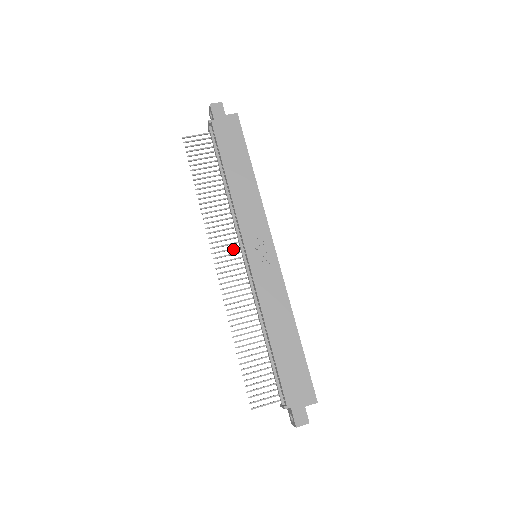
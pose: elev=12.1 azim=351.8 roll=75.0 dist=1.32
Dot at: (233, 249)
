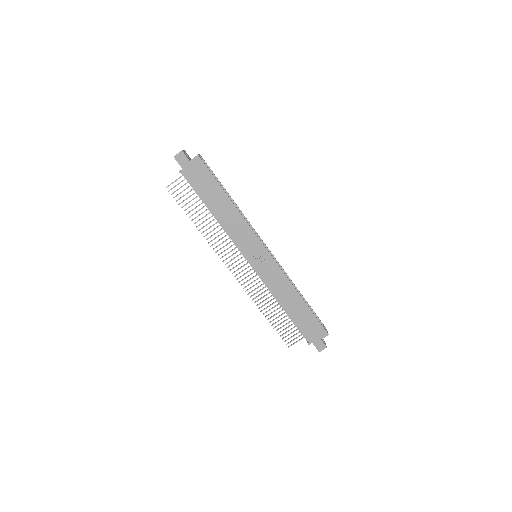
Dot at: occluded
